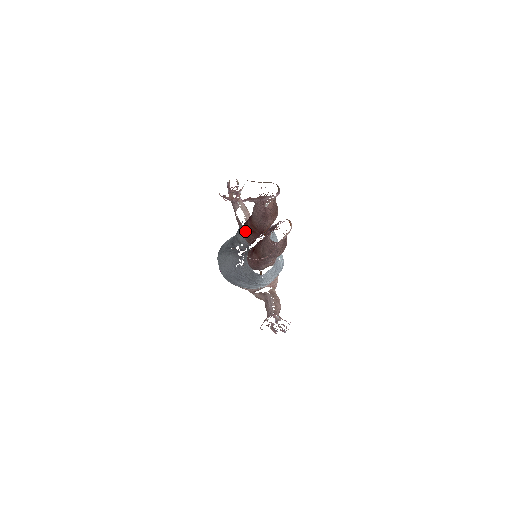
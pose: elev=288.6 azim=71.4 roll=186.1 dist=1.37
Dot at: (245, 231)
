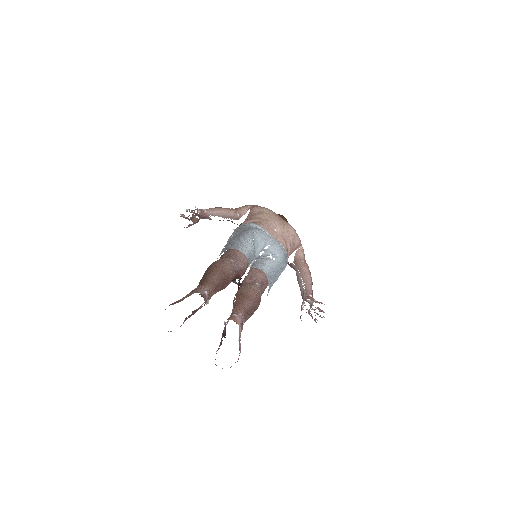
Dot at: occluded
